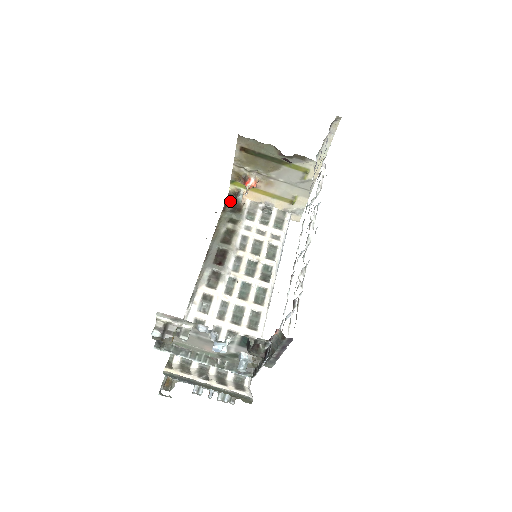
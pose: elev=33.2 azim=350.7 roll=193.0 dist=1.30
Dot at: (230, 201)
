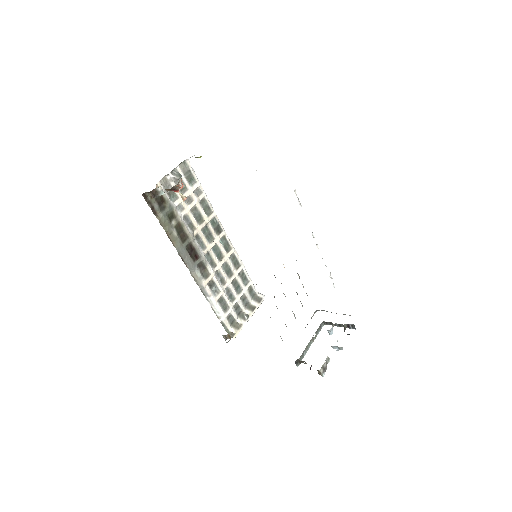
Dot at: (151, 201)
